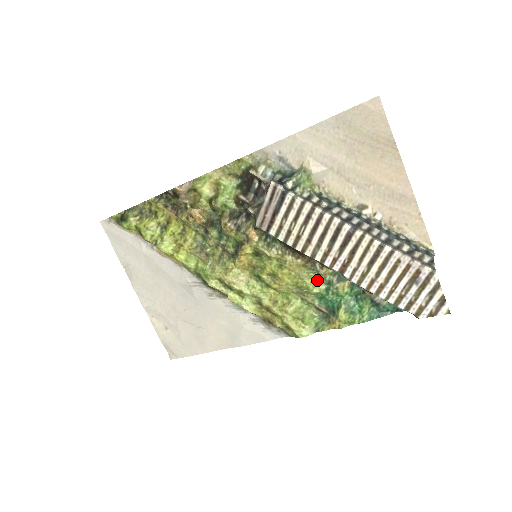
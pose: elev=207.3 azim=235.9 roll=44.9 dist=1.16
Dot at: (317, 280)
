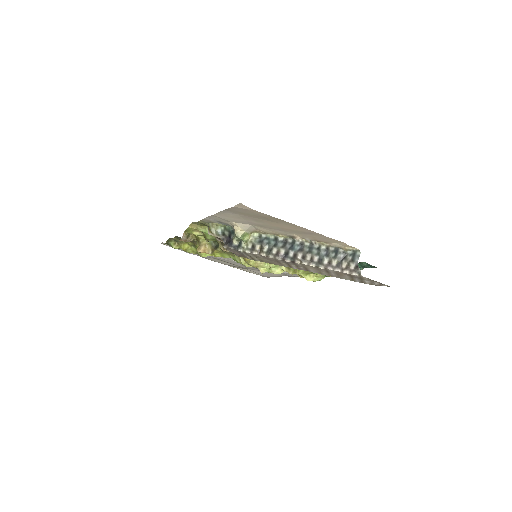
Dot at: occluded
